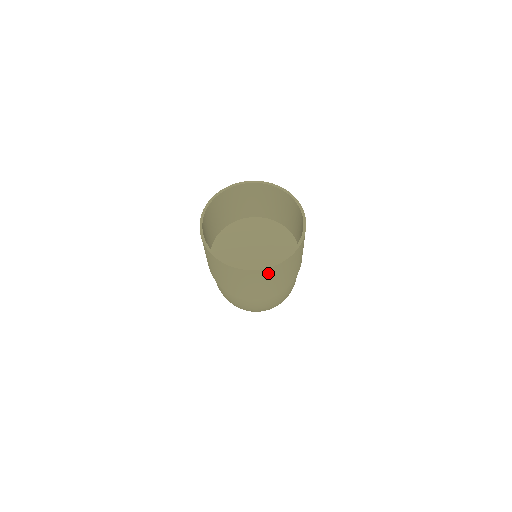
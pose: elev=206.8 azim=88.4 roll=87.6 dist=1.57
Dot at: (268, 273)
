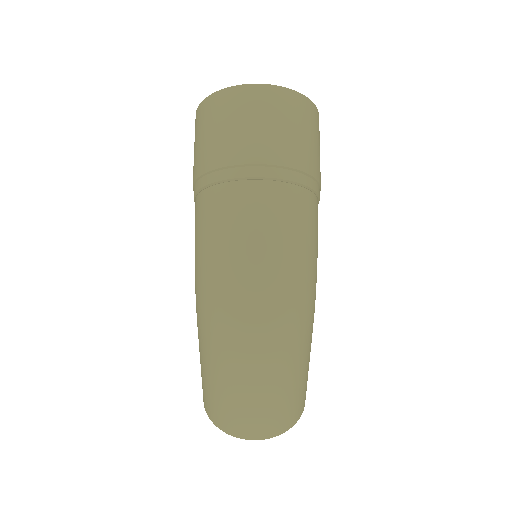
Dot at: (277, 99)
